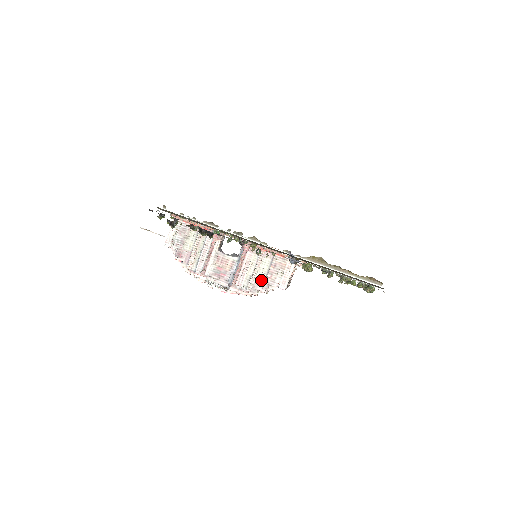
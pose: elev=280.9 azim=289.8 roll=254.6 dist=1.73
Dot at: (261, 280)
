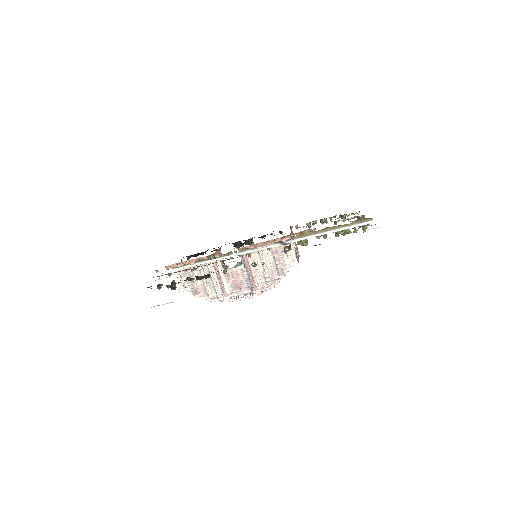
Dot at: (274, 270)
